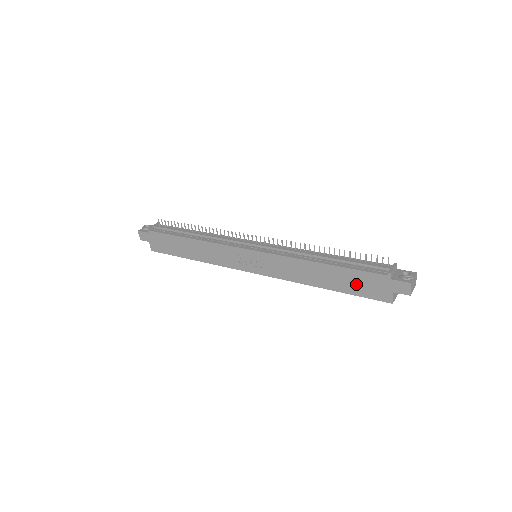
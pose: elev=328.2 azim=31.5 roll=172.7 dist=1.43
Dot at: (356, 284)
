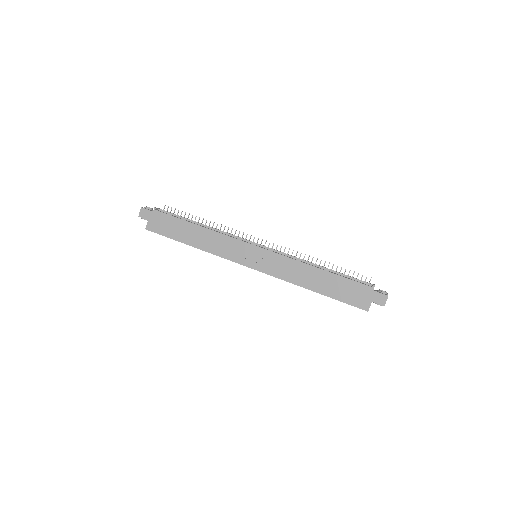
Dot at: (344, 291)
